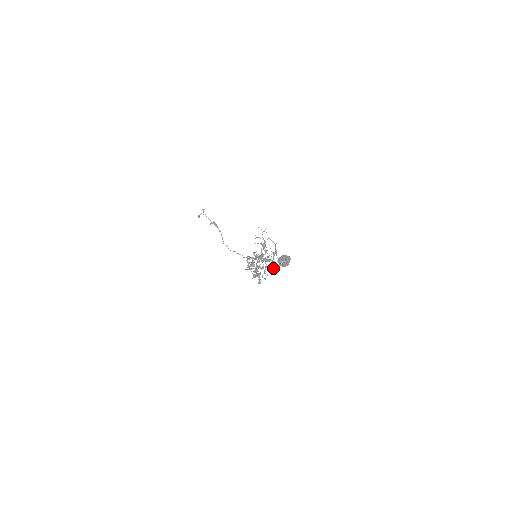
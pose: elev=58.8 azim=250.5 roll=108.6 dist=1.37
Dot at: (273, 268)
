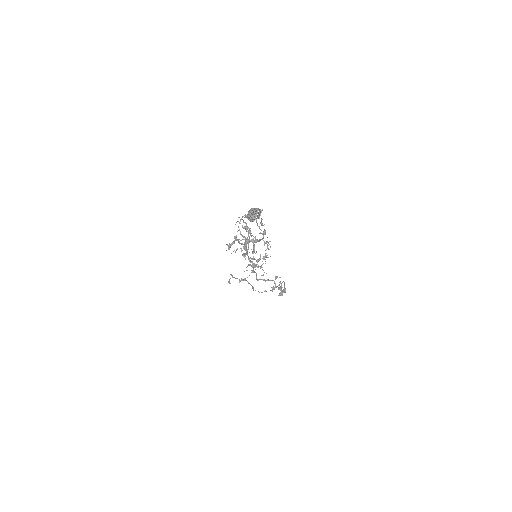
Dot at: occluded
